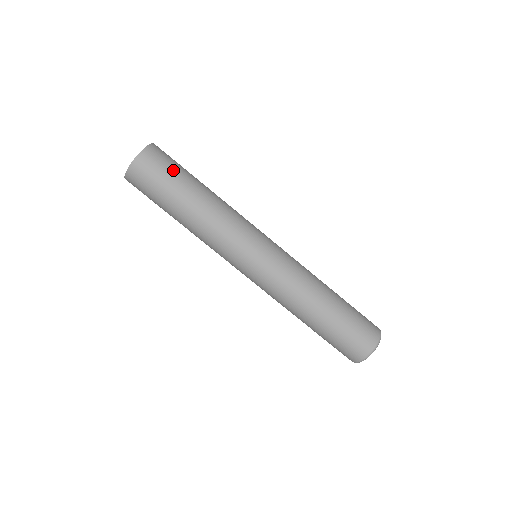
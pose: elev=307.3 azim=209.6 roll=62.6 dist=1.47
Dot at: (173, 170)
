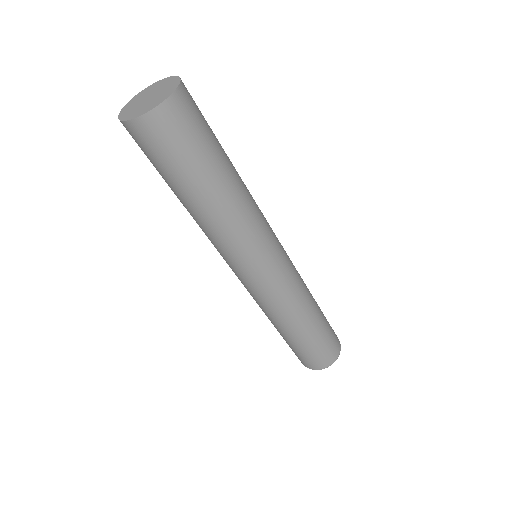
Dot at: occluded
